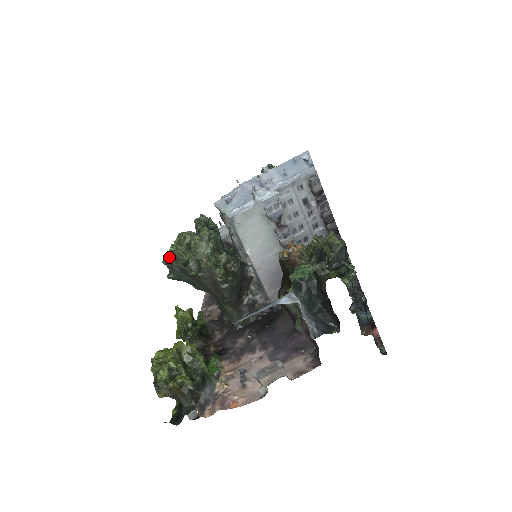
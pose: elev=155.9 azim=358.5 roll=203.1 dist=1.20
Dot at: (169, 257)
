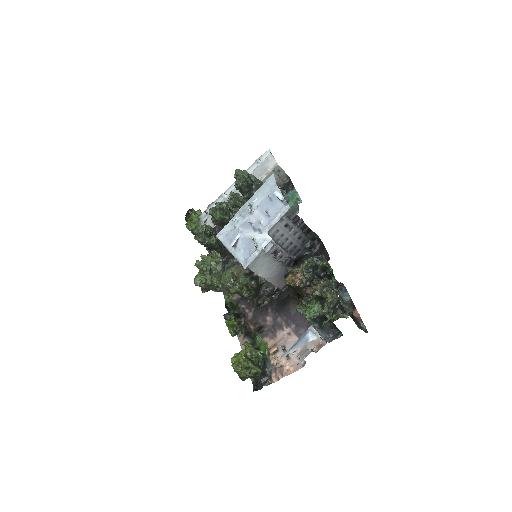
Dot at: (198, 280)
